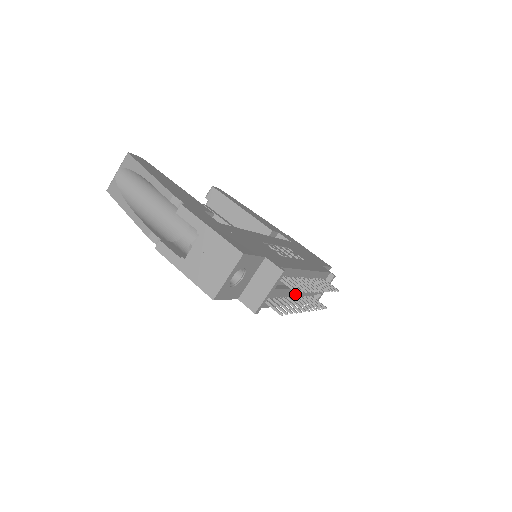
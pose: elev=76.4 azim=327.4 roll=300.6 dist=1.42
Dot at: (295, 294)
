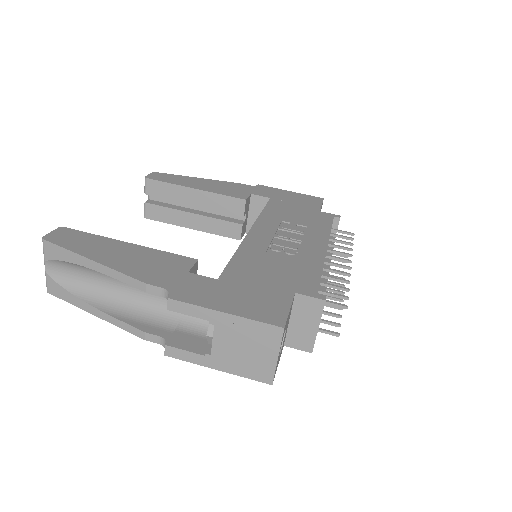
Dot at: occluded
